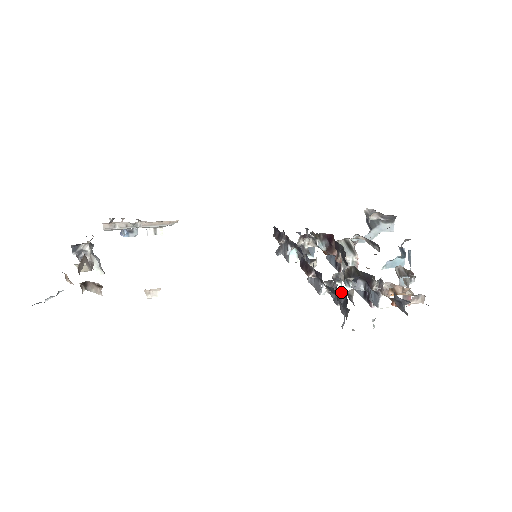
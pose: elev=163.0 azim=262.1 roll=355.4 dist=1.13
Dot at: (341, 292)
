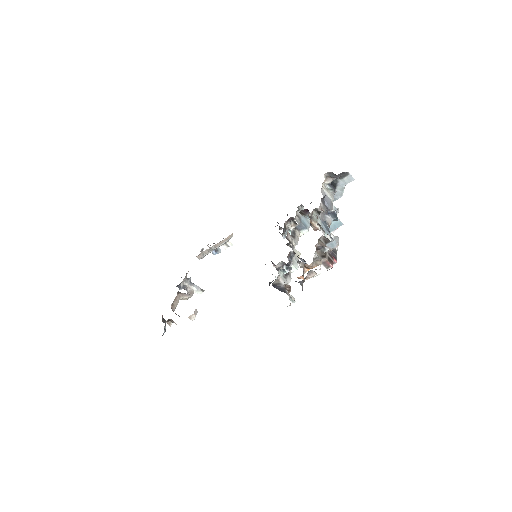
Dot at: (274, 283)
